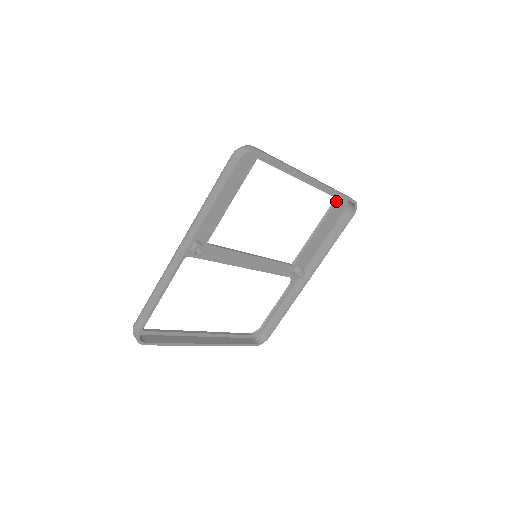
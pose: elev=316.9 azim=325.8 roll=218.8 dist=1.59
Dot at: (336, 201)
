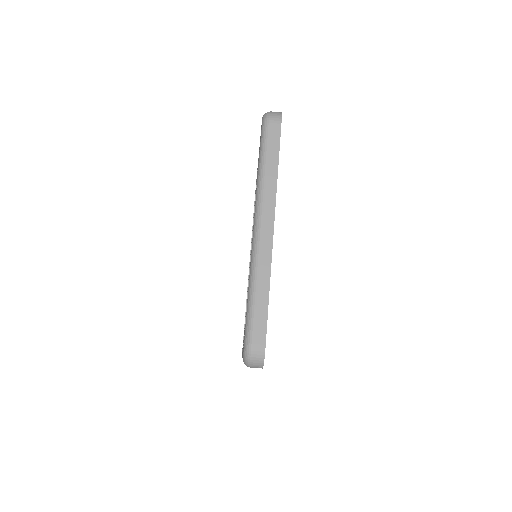
Dot at: occluded
